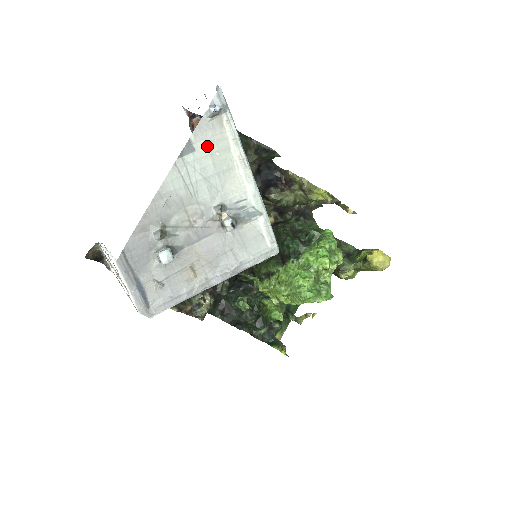
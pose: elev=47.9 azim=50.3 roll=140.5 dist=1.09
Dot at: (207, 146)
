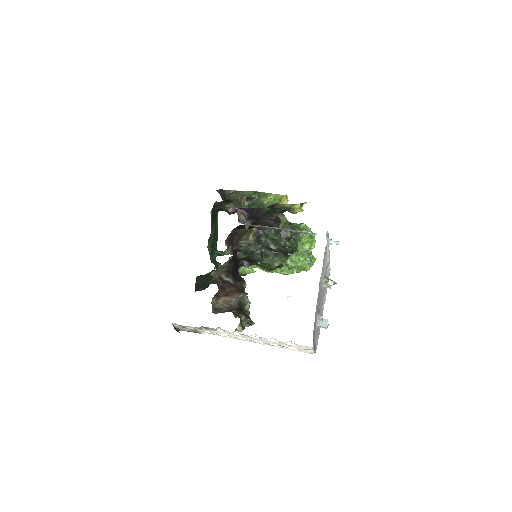
Dot at: (324, 258)
